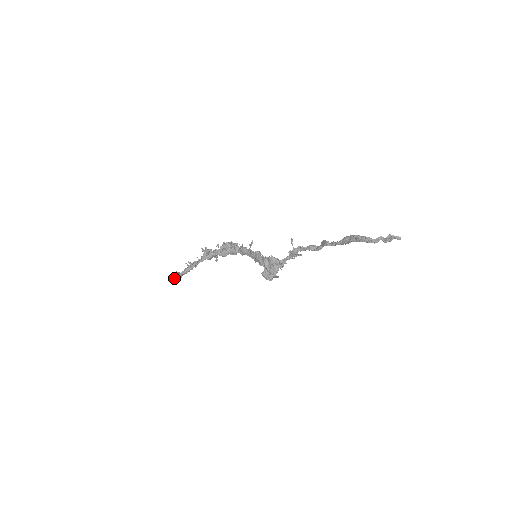
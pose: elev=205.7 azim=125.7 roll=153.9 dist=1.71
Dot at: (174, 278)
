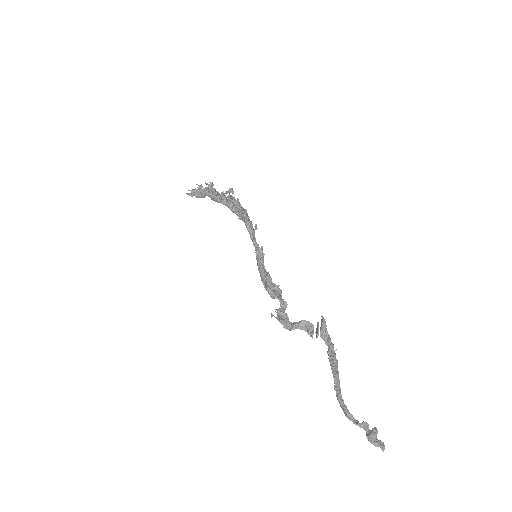
Dot at: (189, 194)
